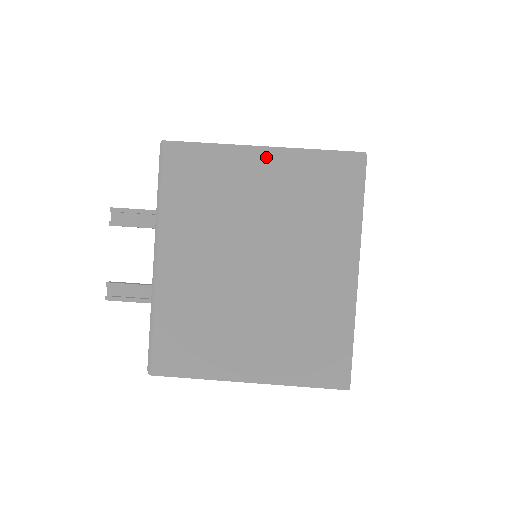
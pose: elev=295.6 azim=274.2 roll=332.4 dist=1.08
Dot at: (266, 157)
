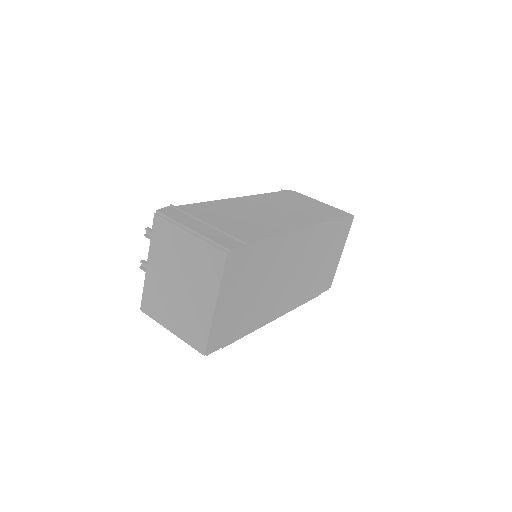
Dot at: (189, 236)
